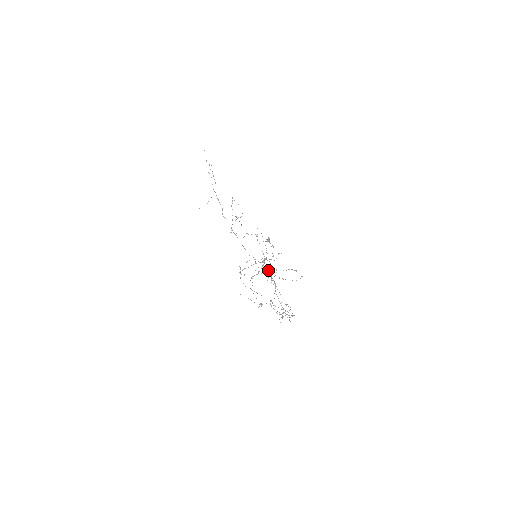
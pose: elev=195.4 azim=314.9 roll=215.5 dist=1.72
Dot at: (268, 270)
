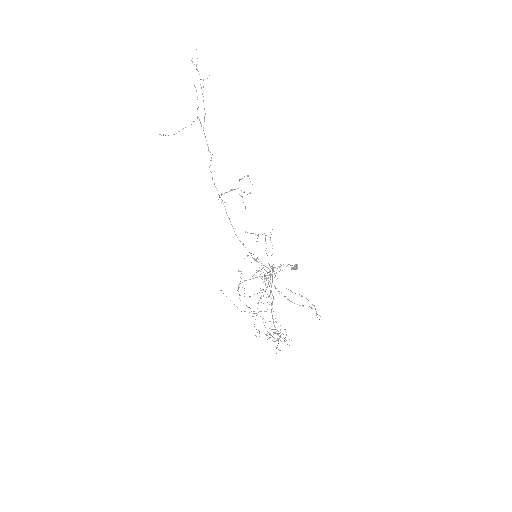
Dot at: occluded
